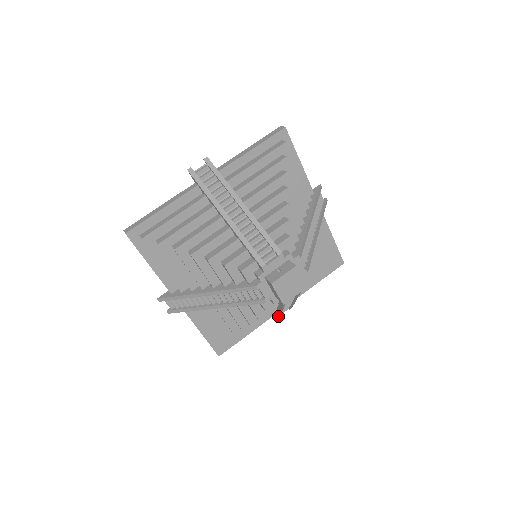
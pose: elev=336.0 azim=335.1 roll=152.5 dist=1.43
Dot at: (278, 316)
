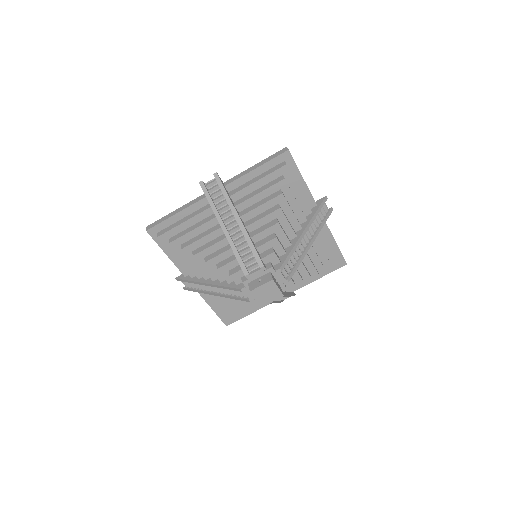
Dot at: (279, 302)
